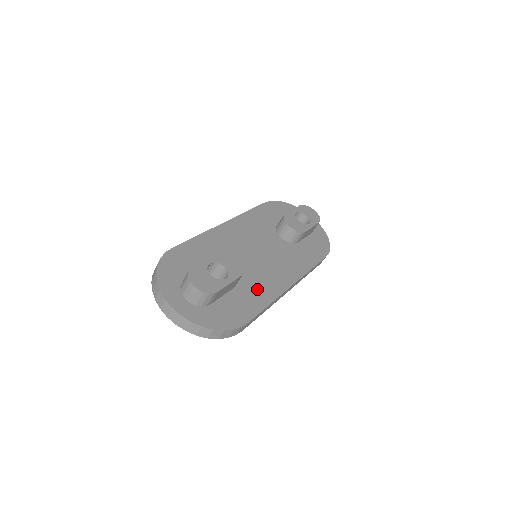
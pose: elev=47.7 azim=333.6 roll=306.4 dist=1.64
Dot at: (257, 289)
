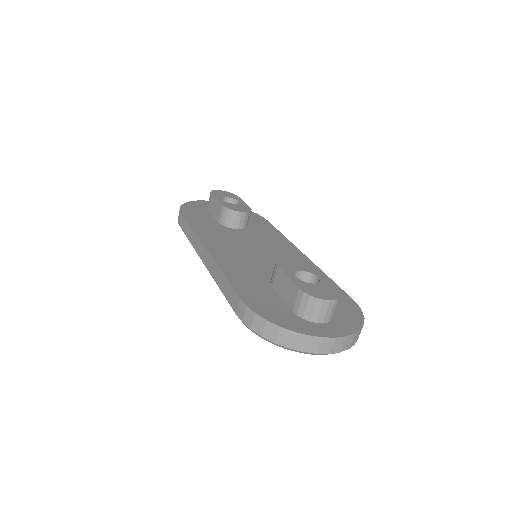
Dot at: occluded
